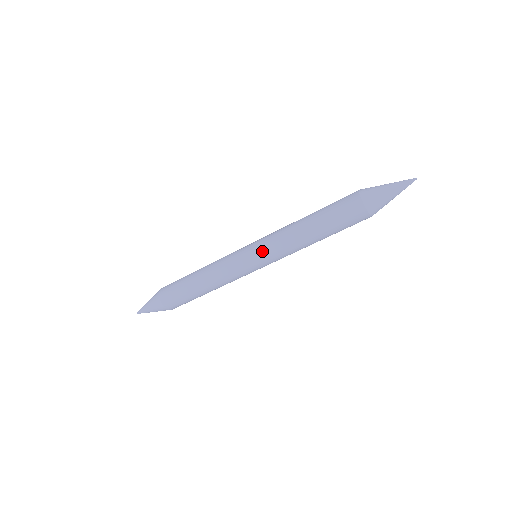
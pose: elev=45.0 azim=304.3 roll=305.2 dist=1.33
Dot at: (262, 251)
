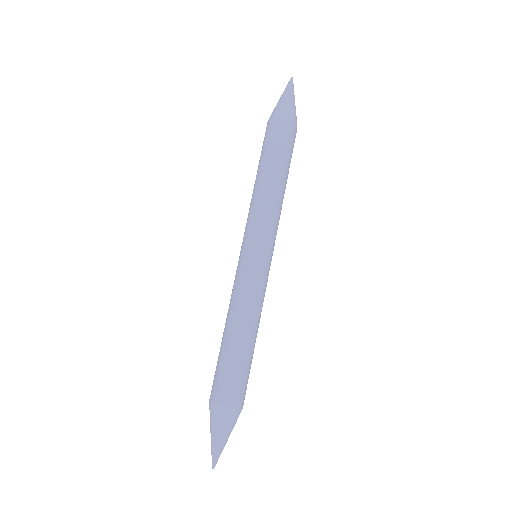
Dot at: (253, 235)
